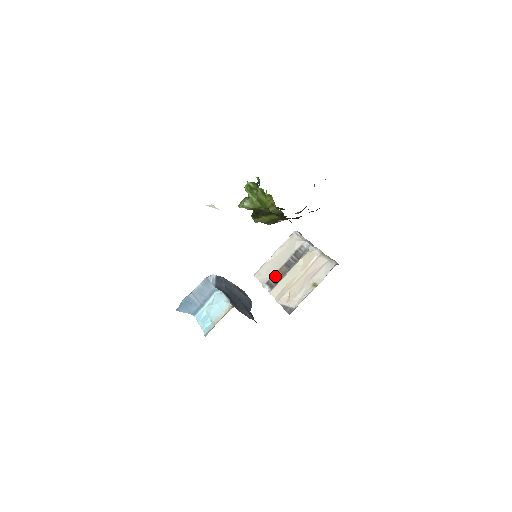
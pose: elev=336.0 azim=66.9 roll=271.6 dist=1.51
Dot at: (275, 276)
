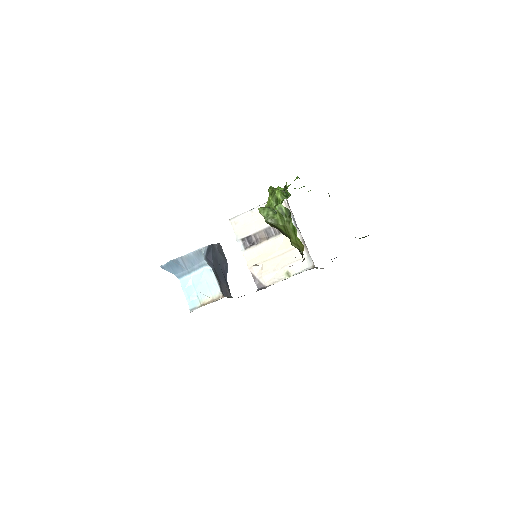
Dot at: (252, 237)
